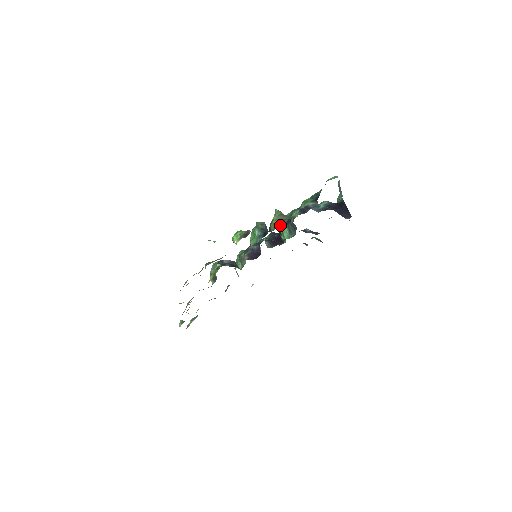
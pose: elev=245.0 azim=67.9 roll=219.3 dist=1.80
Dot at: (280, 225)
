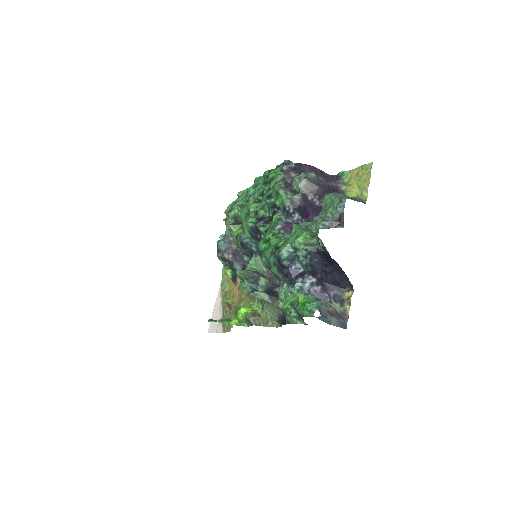
Dot at: (278, 324)
